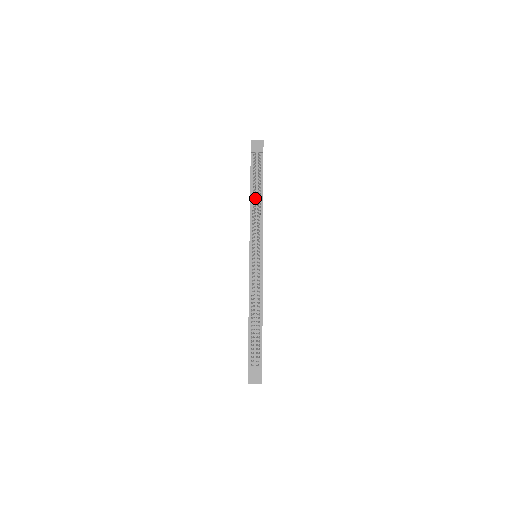
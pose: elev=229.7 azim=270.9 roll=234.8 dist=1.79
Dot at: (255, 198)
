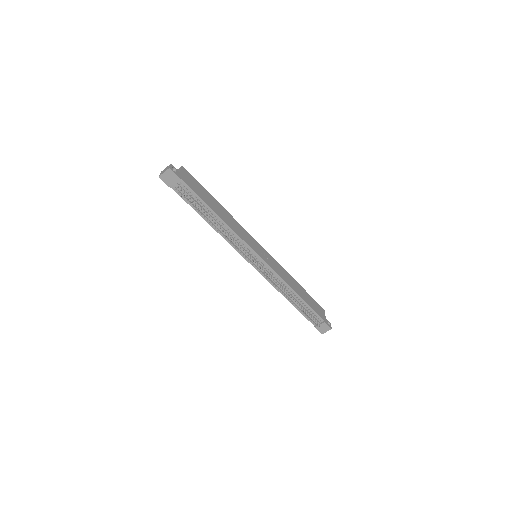
Dot at: (215, 228)
